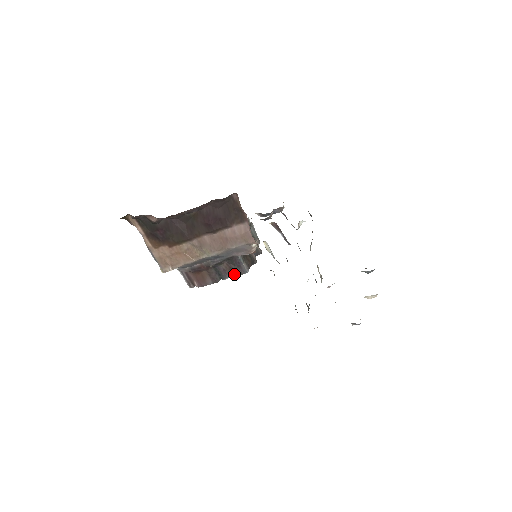
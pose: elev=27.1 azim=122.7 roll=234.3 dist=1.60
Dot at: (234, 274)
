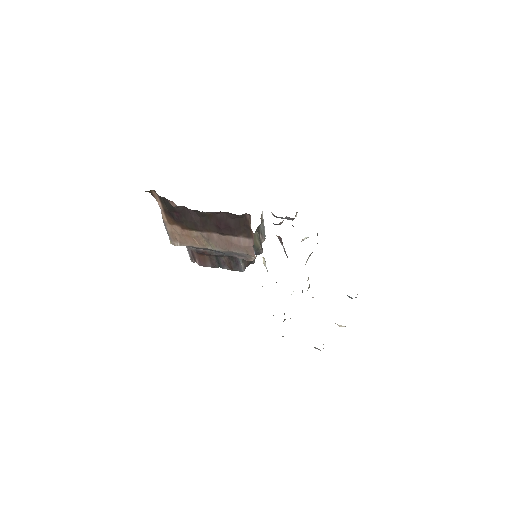
Dot at: (231, 268)
